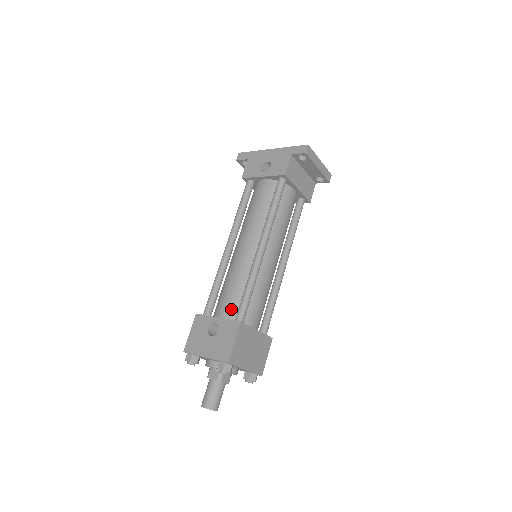
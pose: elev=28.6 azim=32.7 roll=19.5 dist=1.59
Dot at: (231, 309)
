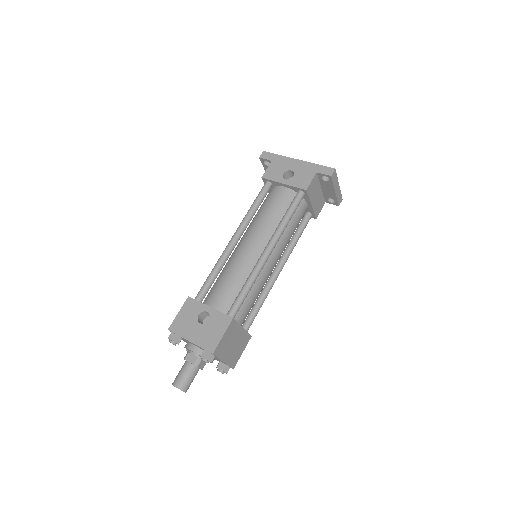
Dot at: (225, 302)
